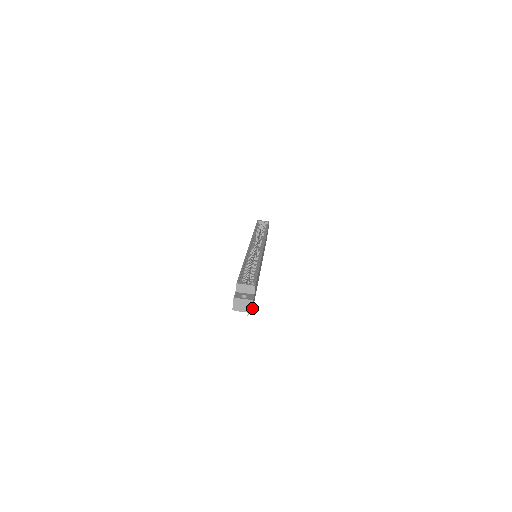
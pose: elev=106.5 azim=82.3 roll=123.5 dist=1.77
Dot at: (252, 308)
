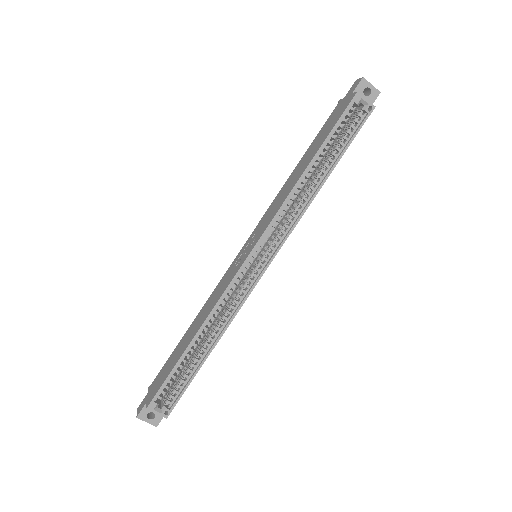
Dot at: occluded
